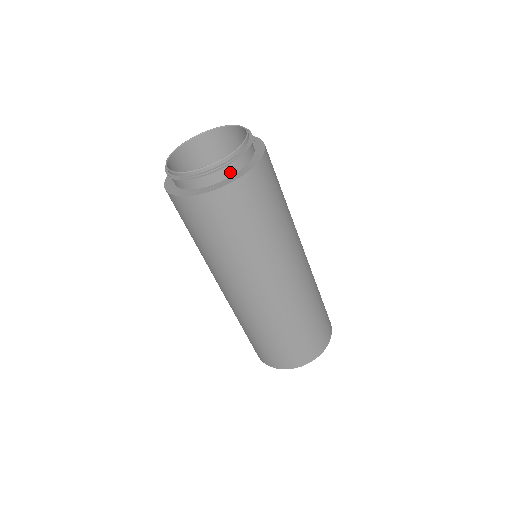
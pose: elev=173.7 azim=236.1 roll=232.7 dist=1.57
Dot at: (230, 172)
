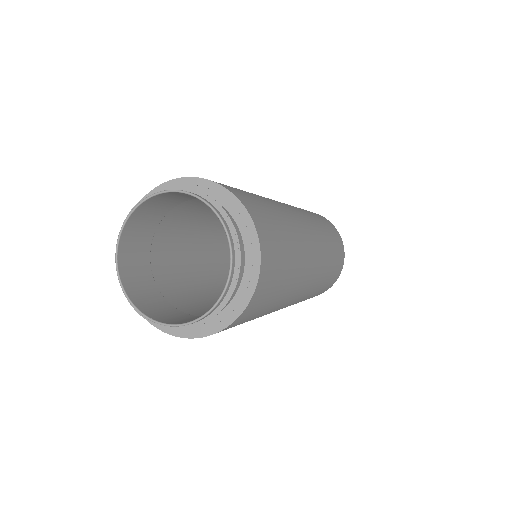
Dot at: (233, 293)
